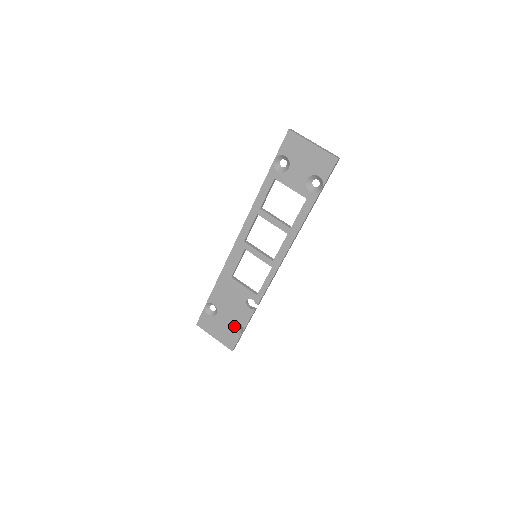
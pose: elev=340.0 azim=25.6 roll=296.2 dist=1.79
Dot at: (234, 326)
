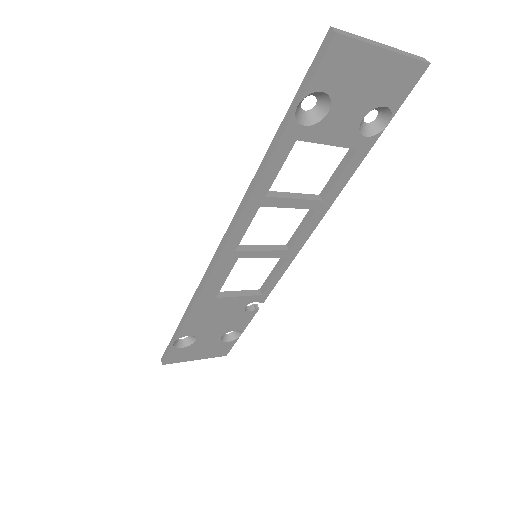
Dot at: (223, 335)
